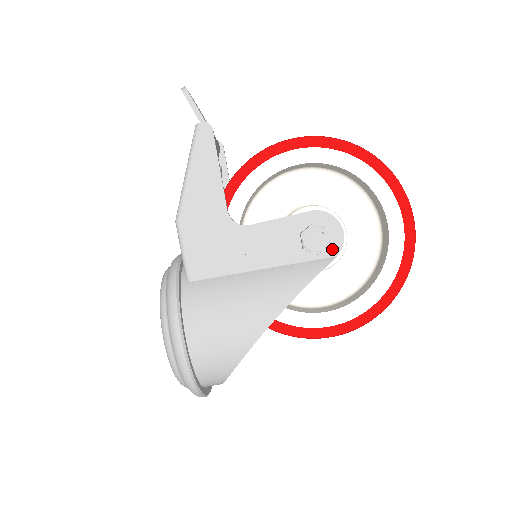
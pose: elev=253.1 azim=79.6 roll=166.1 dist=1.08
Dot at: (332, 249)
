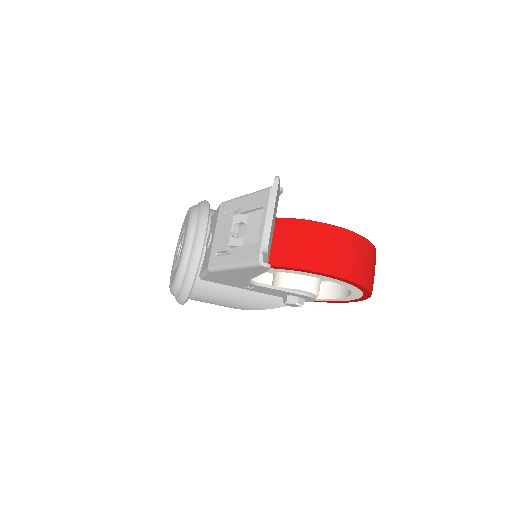
Dot at: occluded
